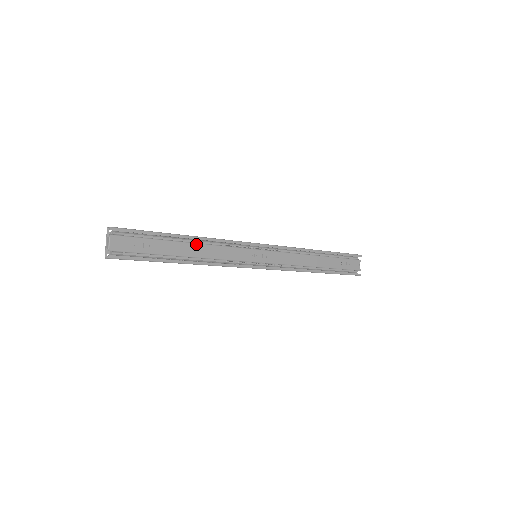
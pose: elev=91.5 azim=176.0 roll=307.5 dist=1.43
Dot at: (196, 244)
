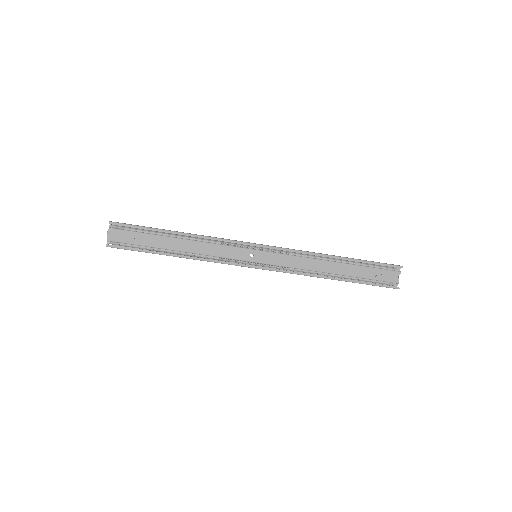
Dot at: (188, 240)
